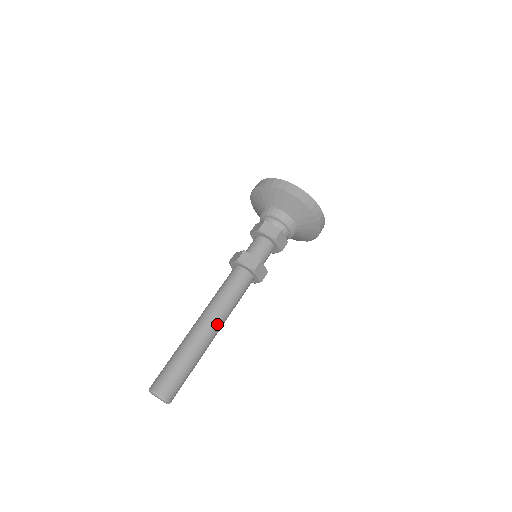
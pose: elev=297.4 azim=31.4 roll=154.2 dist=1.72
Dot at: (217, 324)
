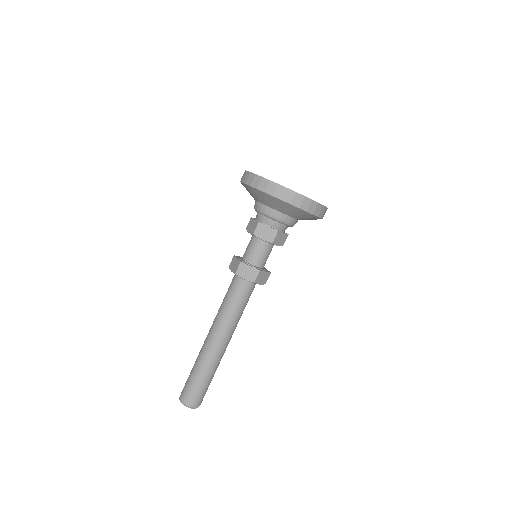
Dot at: (227, 337)
